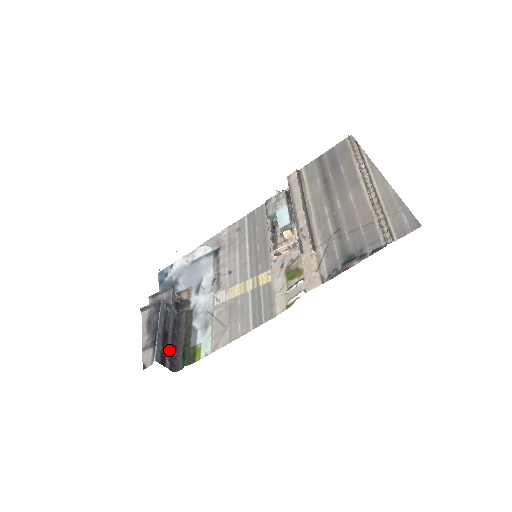
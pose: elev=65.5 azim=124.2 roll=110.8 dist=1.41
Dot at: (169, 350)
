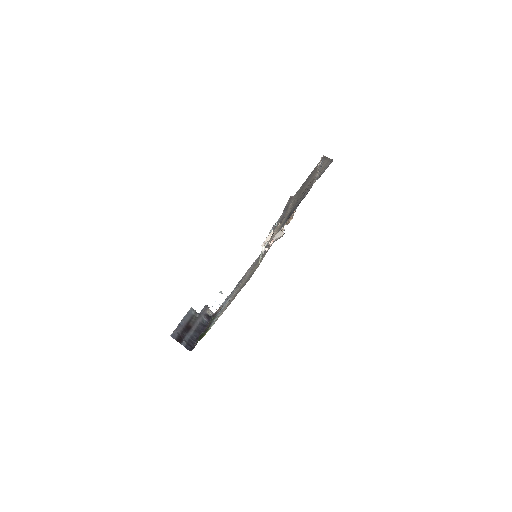
Dot at: (189, 337)
